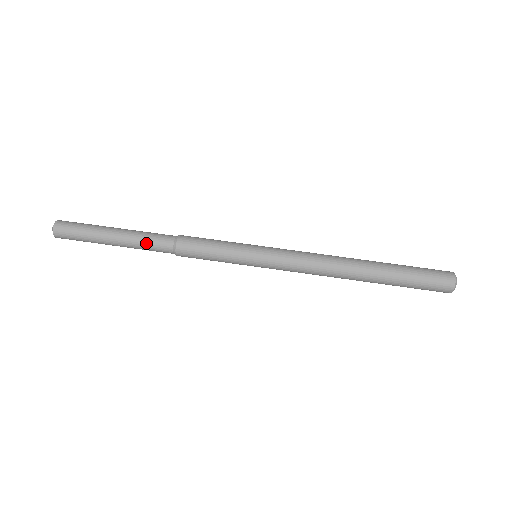
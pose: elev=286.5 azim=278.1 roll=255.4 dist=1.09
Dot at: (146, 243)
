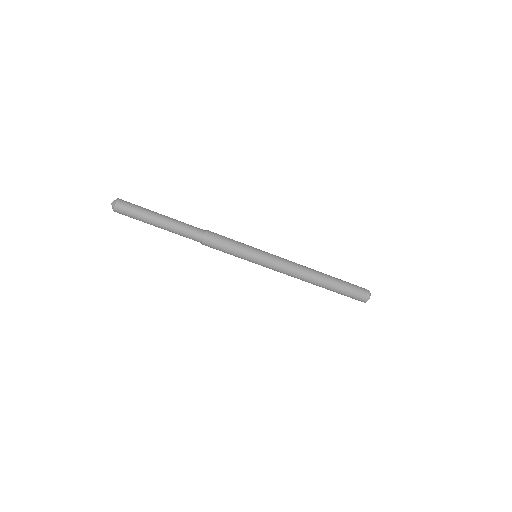
Dot at: (184, 234)
